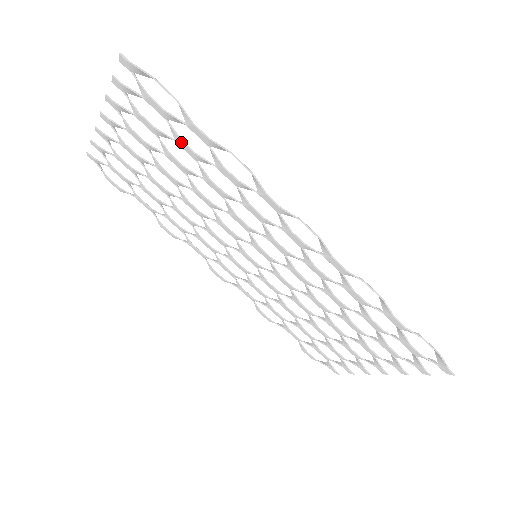
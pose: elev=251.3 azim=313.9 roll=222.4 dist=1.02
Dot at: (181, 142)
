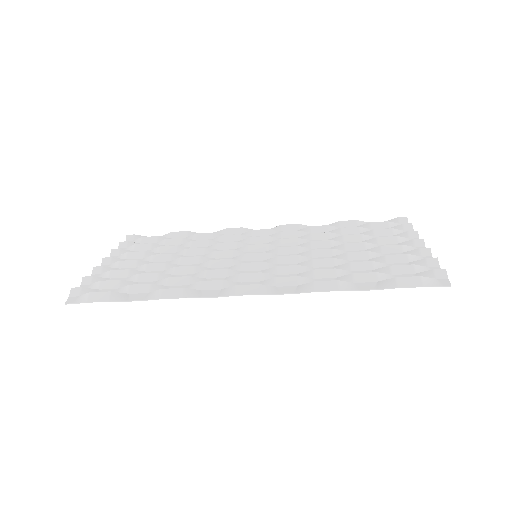
Dot at: occluded
